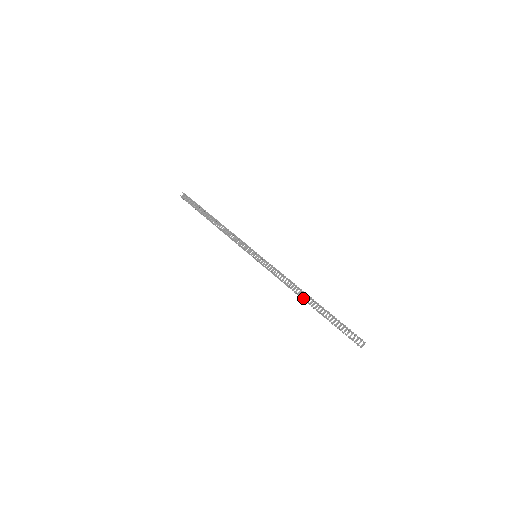
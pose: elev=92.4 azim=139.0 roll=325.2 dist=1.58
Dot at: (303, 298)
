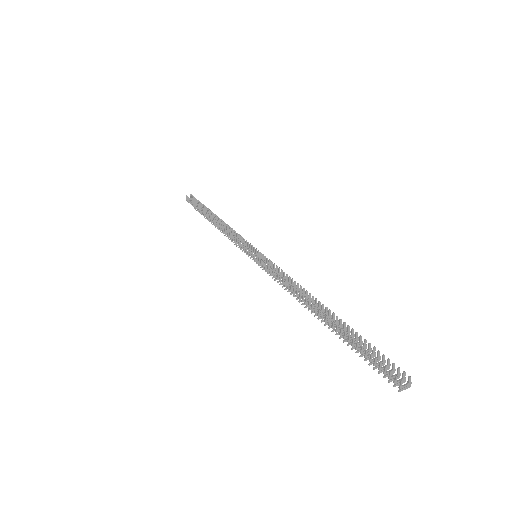
Dot at: occluded
